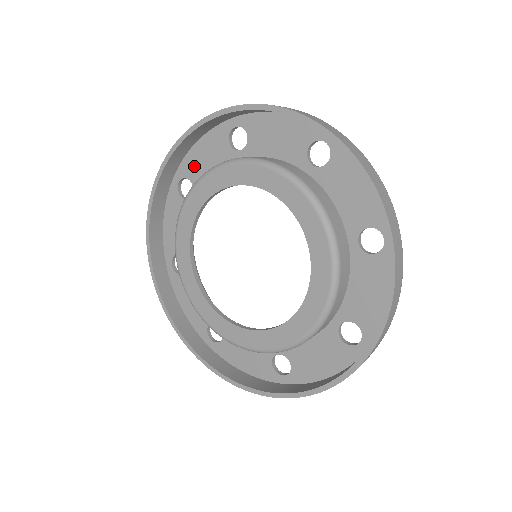
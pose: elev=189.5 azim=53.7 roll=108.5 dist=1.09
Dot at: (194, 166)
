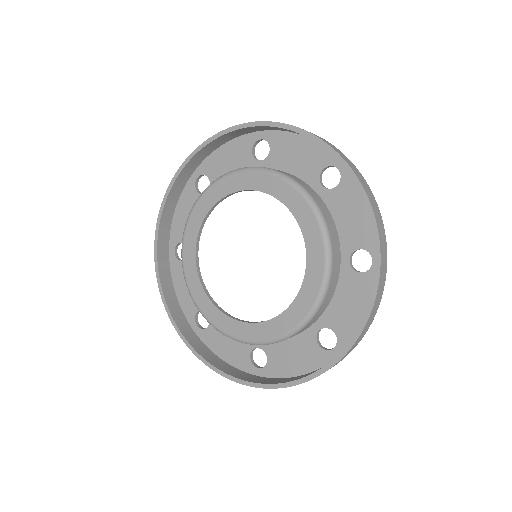
Dot at: (215, 166)
